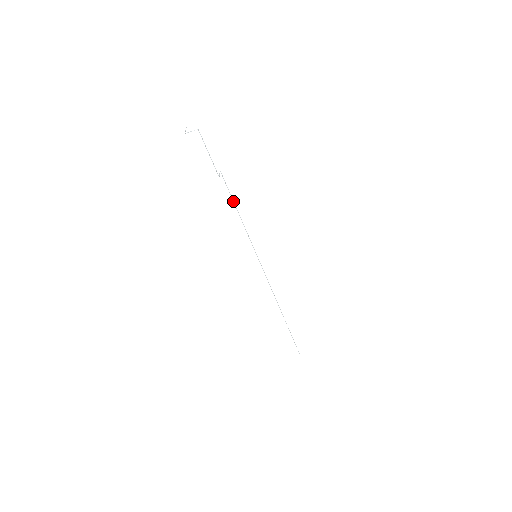
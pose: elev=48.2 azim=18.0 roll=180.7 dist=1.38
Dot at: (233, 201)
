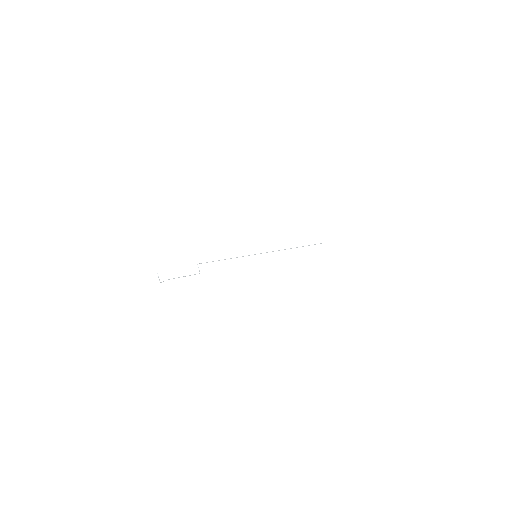
Dot at: occluded
